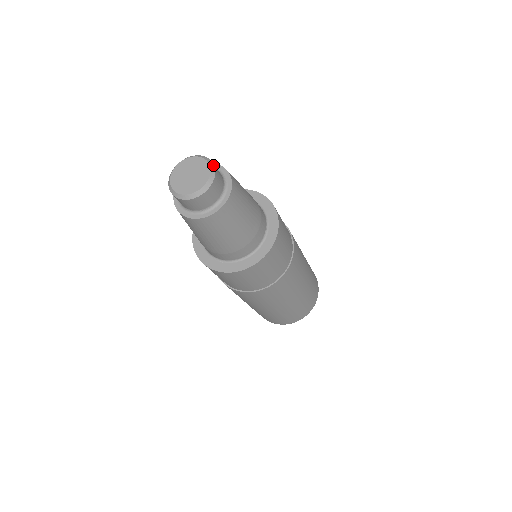
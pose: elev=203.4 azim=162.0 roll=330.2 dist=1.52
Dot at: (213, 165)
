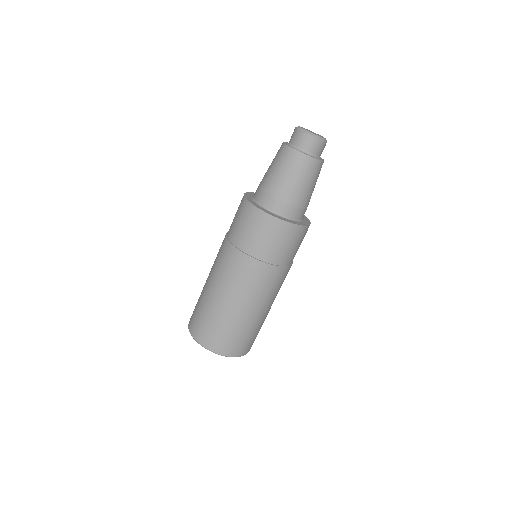
Dot at: occluded
